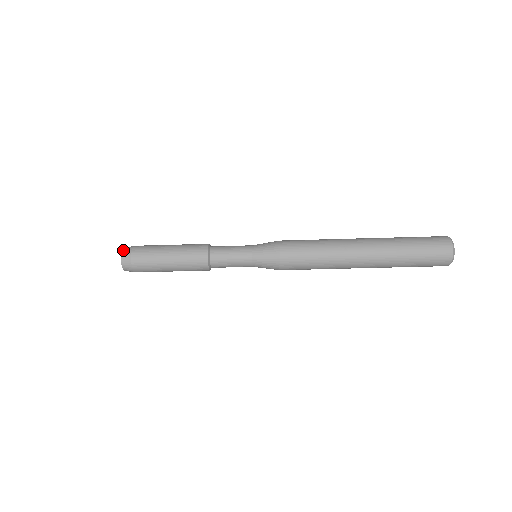
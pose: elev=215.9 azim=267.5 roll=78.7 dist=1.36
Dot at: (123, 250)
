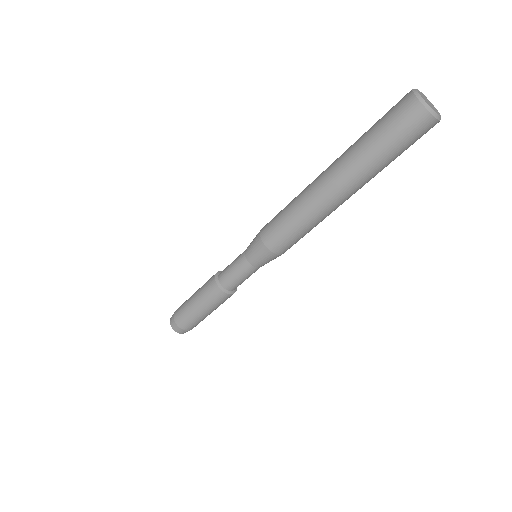
Dot at: (171, 317)
